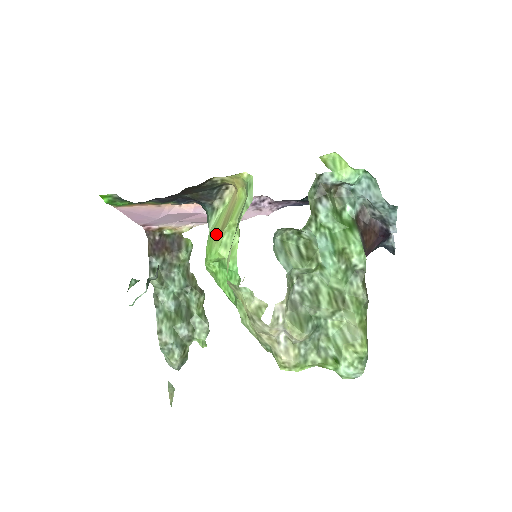
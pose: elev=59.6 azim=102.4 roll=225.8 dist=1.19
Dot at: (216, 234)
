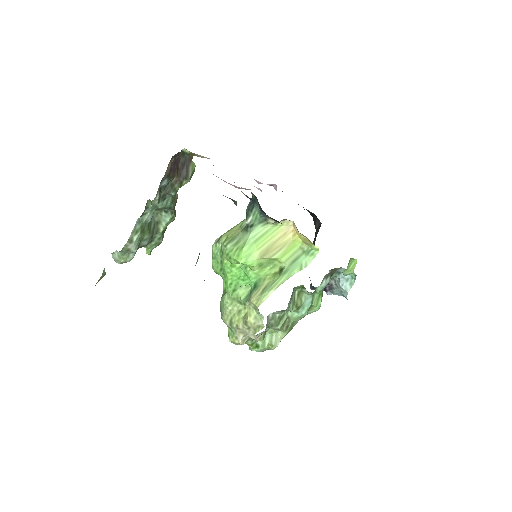
Dot at: (259, 250)
